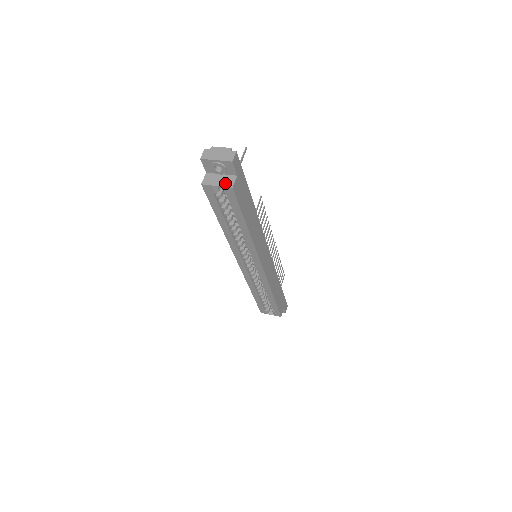
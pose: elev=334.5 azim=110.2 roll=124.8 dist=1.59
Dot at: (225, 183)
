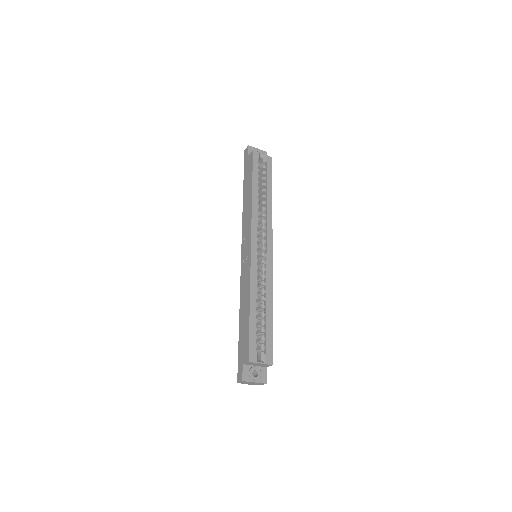
Dot at: (266, 157)
